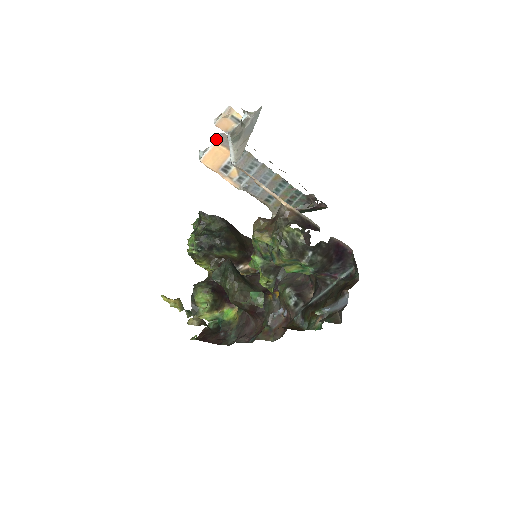
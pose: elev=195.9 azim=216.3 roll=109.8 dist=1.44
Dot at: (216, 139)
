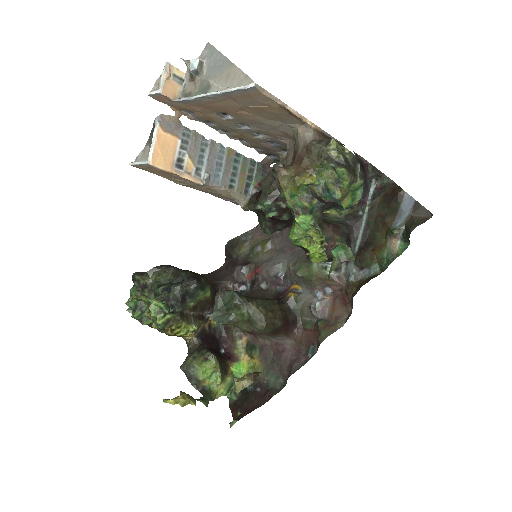
Dot at: (155, 126)
